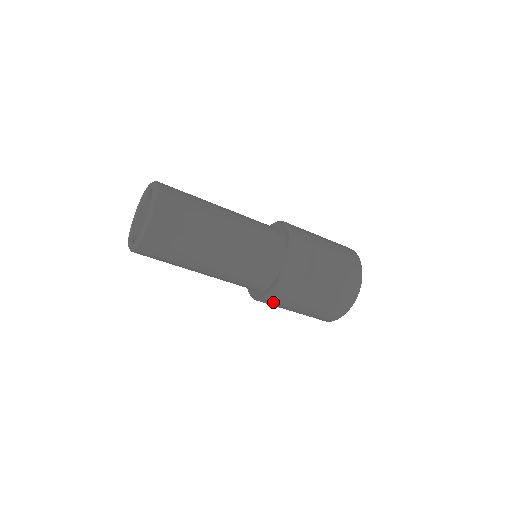
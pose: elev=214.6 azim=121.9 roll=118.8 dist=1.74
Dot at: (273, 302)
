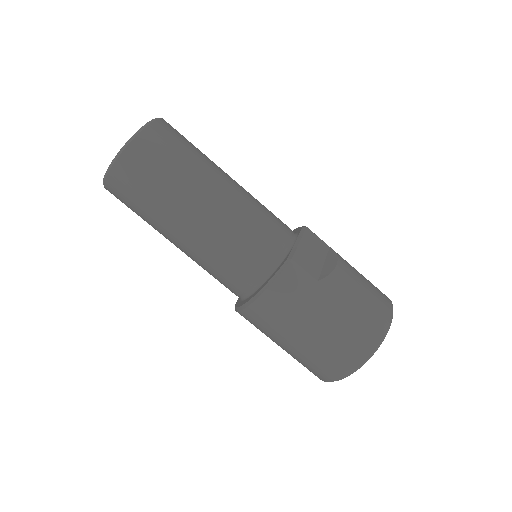
Dot at: (276, 300)
